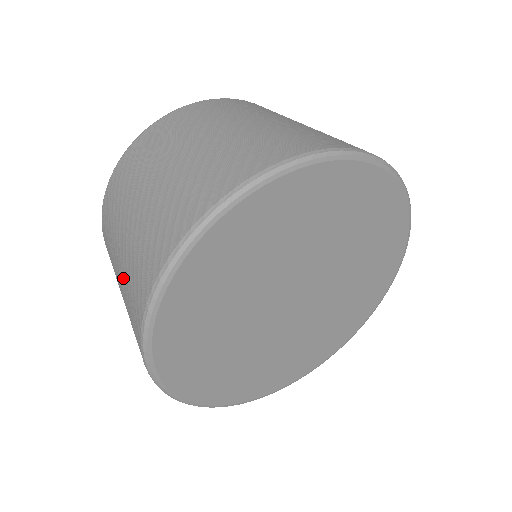
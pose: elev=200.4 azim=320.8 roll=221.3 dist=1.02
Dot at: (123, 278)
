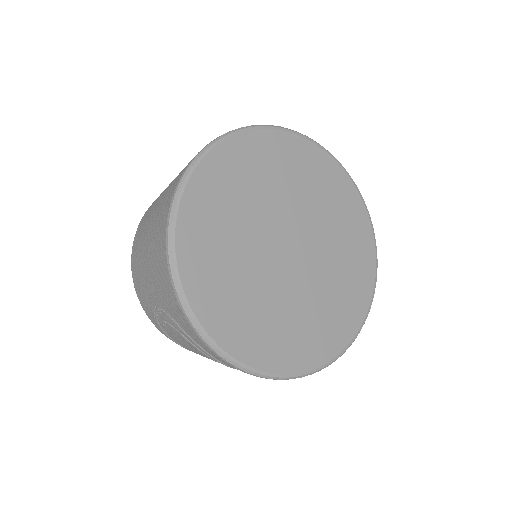
Dot at: (162, 198)
